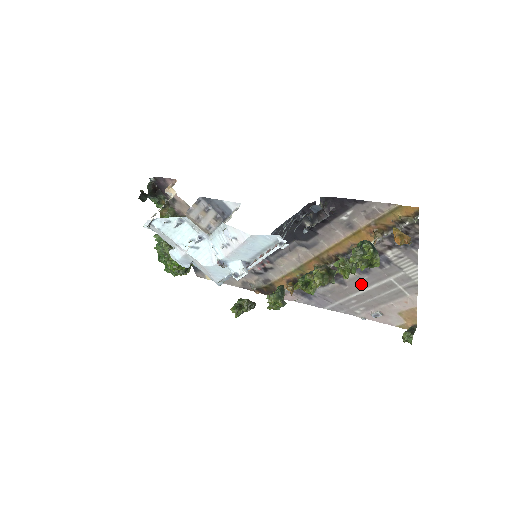
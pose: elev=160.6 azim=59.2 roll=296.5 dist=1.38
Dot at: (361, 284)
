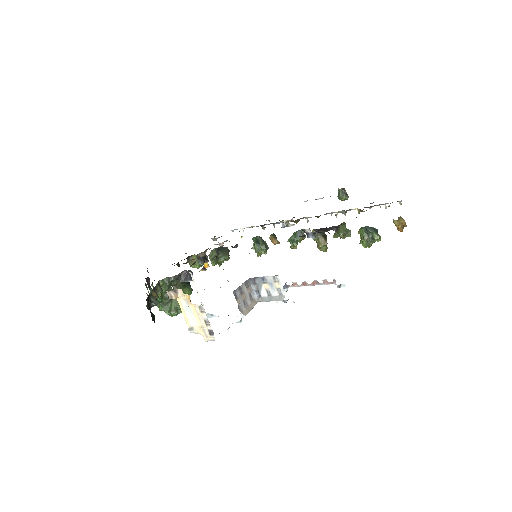
Dot at: occluded
